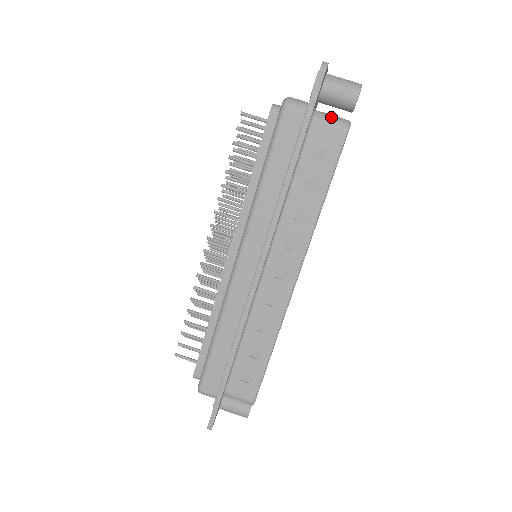
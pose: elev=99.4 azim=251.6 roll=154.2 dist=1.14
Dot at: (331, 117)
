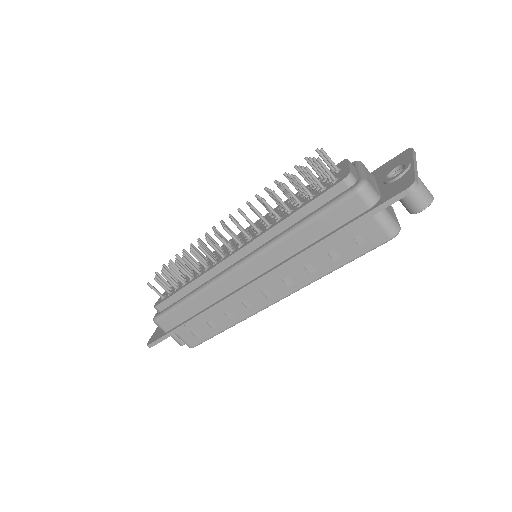
Dot at: (388, 219)
